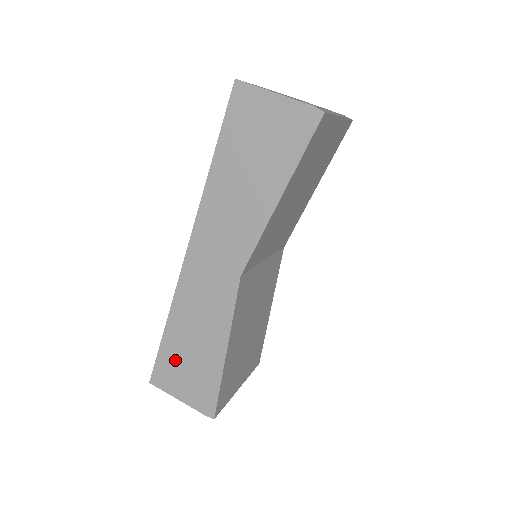
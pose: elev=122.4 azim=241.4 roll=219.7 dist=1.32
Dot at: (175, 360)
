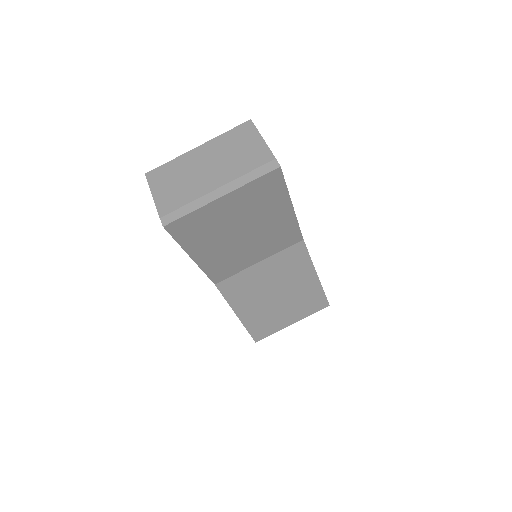
Dot at: occluded
